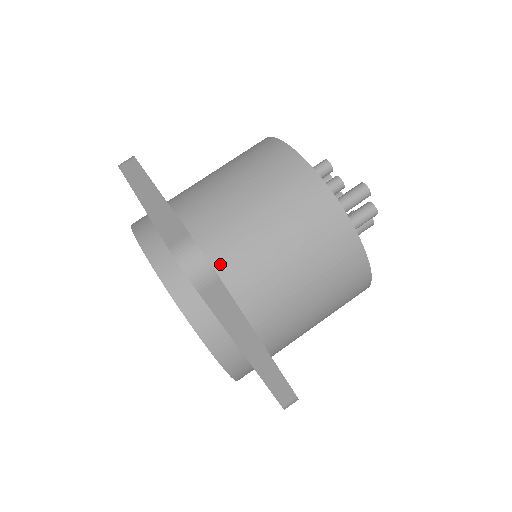
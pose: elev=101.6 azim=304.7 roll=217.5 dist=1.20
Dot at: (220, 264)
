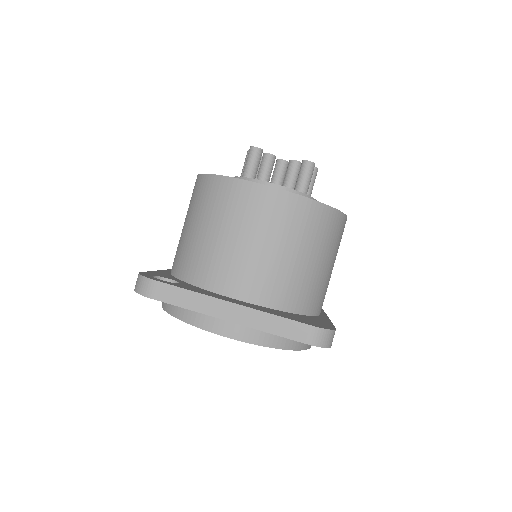
Dot at: (297, 307)
